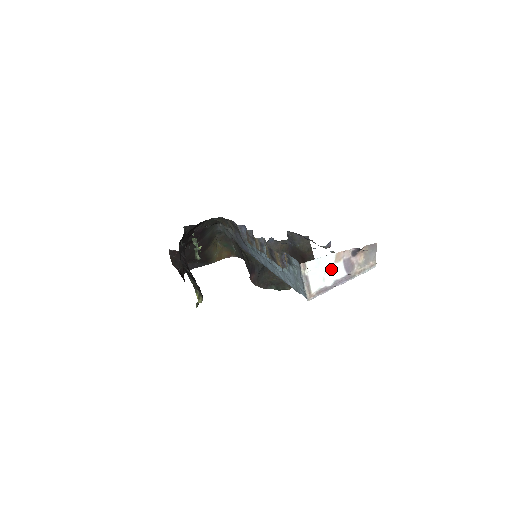
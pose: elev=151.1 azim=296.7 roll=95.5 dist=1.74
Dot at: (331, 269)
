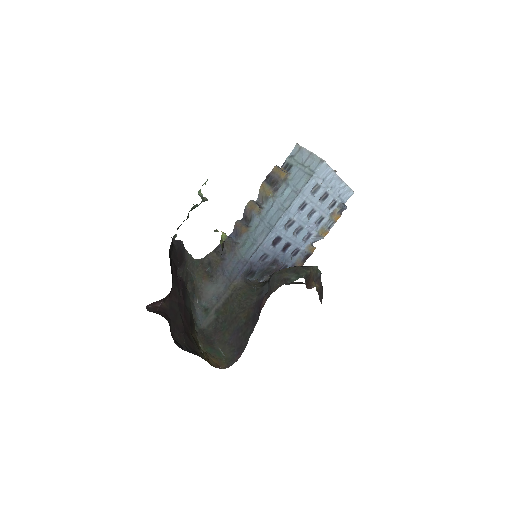
Dot at: occluded
